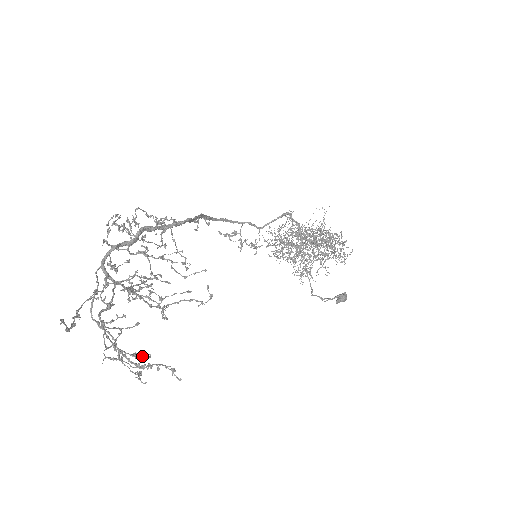
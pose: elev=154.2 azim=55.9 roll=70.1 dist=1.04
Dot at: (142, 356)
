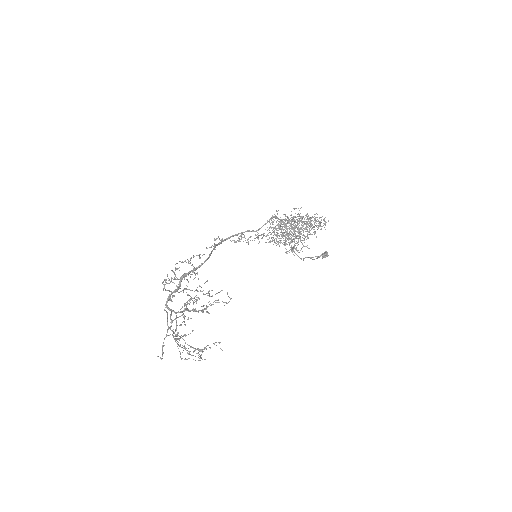
Dot at: occluded
